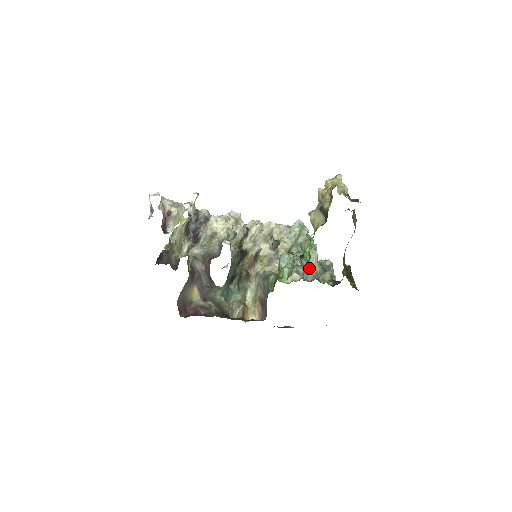
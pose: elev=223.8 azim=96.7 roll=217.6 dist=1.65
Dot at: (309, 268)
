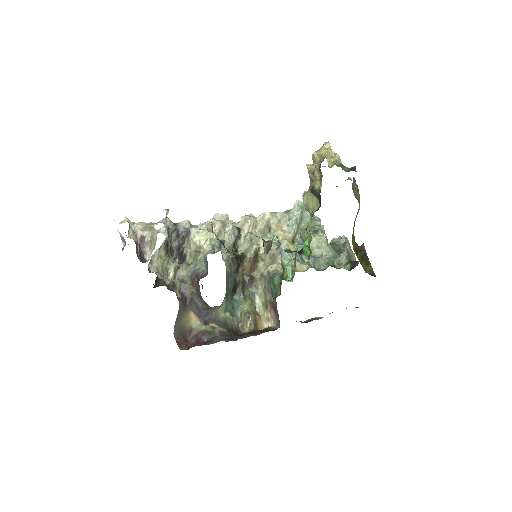
Dot at: (320, 254)
